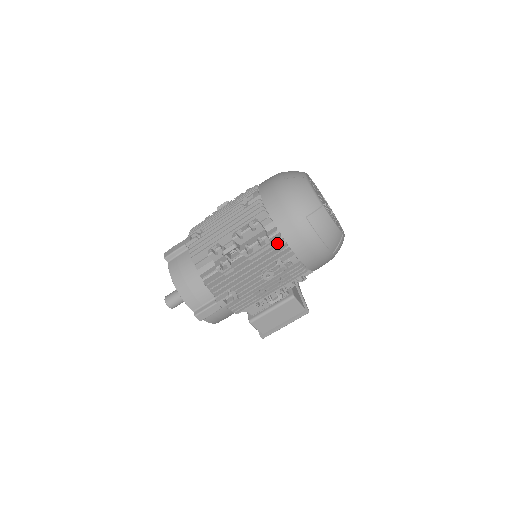
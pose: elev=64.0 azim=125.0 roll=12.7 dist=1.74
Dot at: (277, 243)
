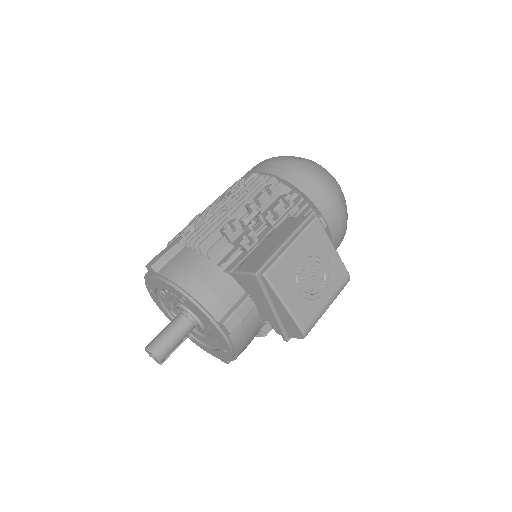
Dot at: occluded
